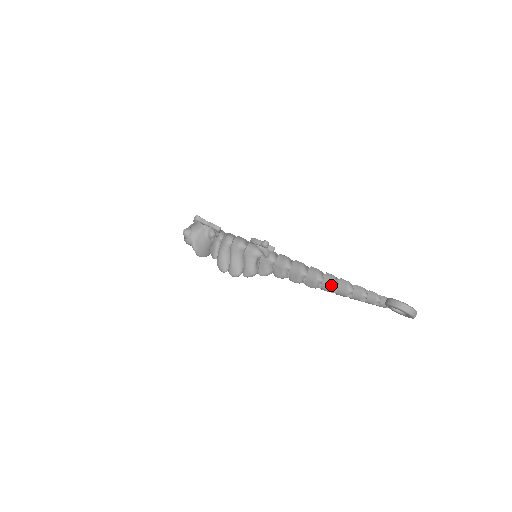
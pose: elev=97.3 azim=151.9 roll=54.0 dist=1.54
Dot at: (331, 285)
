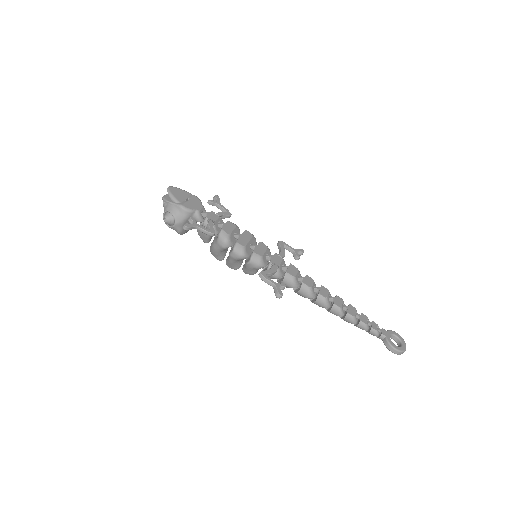
Dot at: (337, 315)
